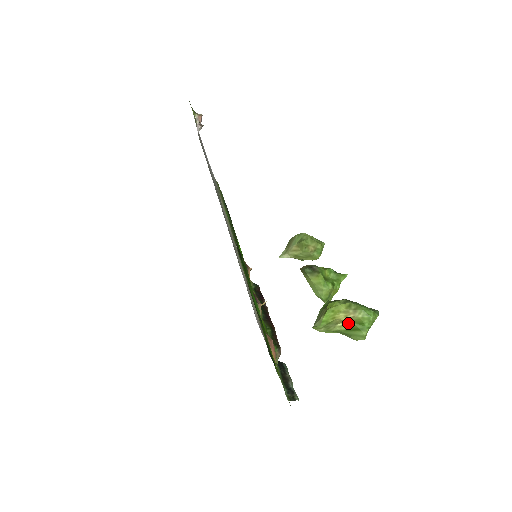
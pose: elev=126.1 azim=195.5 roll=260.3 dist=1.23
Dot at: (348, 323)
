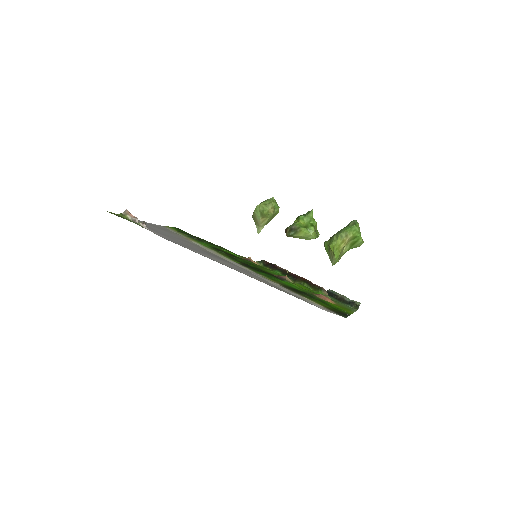
Dot at: (348, 244)
